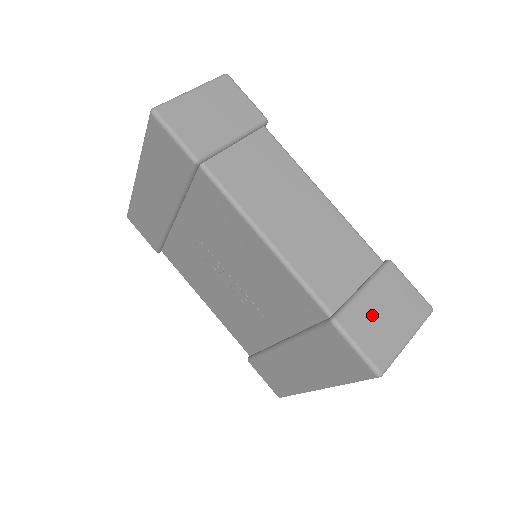
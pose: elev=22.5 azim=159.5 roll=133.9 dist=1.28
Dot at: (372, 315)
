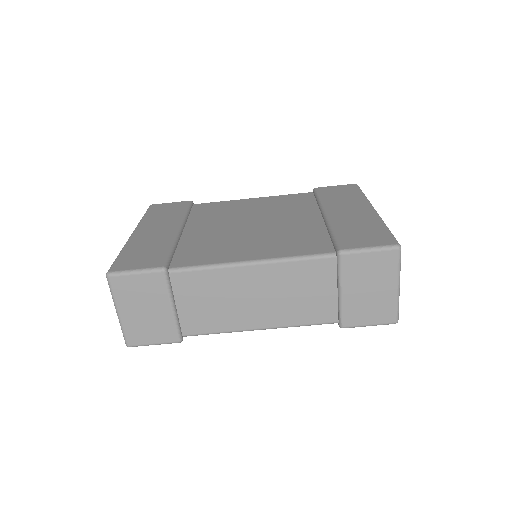
Dot at: (361, 301)
